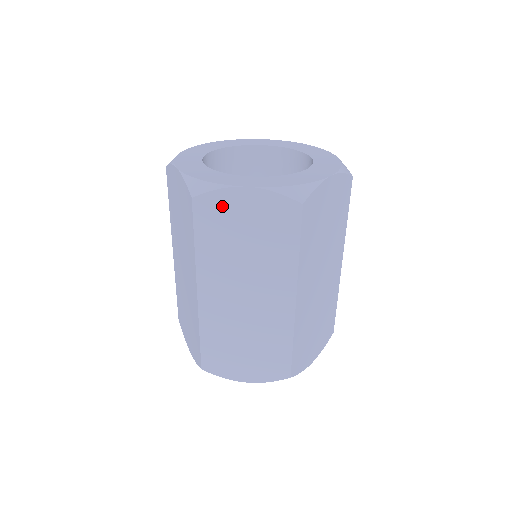
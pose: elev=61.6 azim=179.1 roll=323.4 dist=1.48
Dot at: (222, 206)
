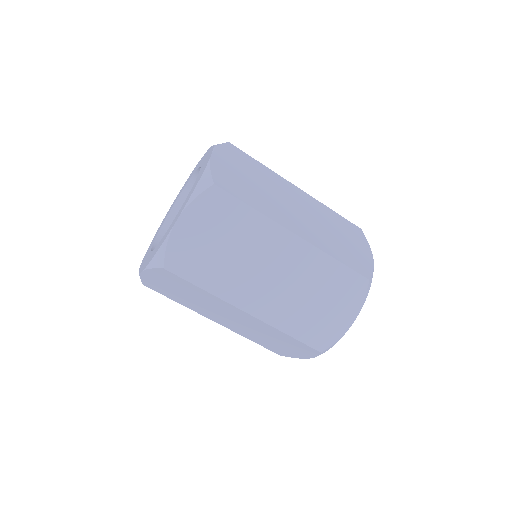
Dot at: (153, 283)
